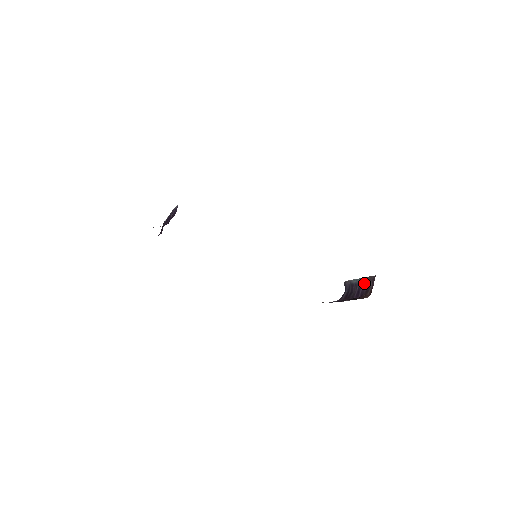
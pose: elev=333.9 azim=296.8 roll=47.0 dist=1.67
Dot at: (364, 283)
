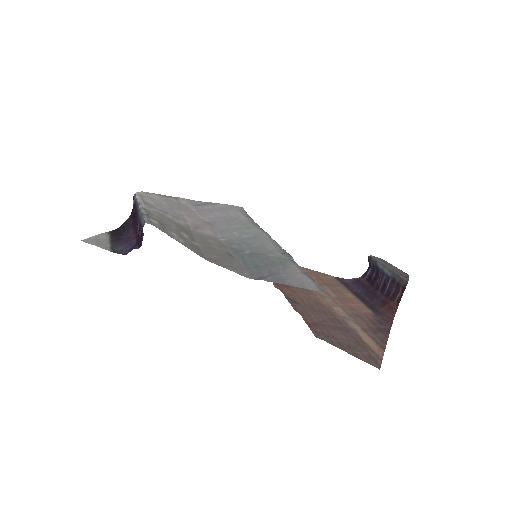
Dot at: (392, 280)
